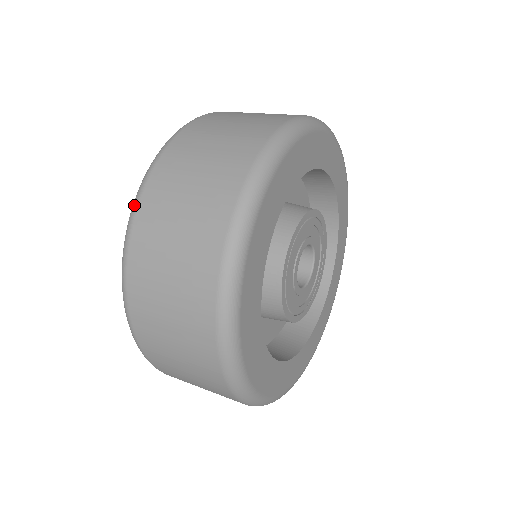
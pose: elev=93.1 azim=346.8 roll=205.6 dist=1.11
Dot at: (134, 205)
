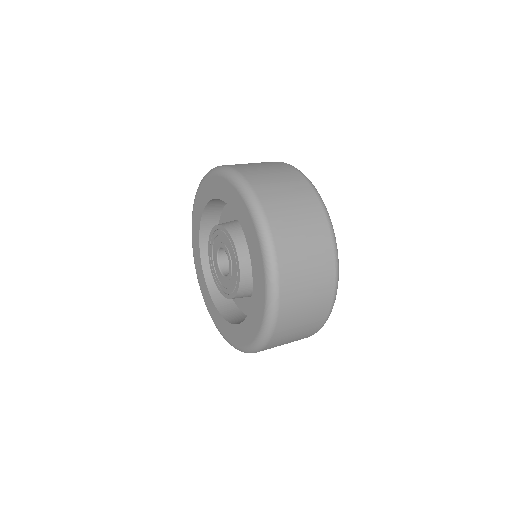
Dot at: (265, 222)
